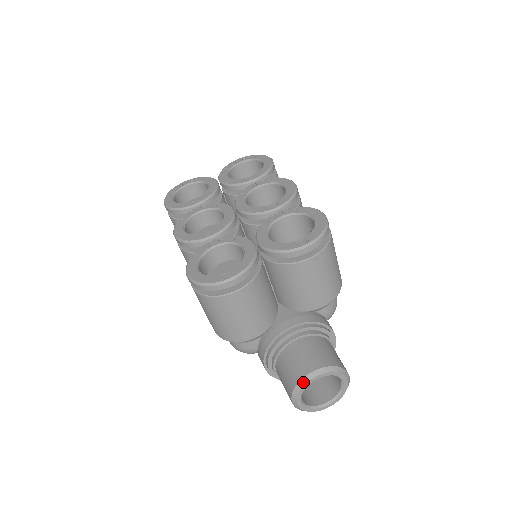
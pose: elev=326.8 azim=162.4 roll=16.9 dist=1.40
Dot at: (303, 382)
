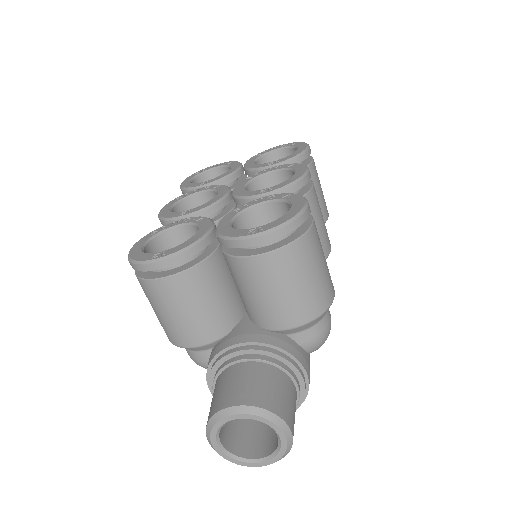
Dot at: (217, 417)
